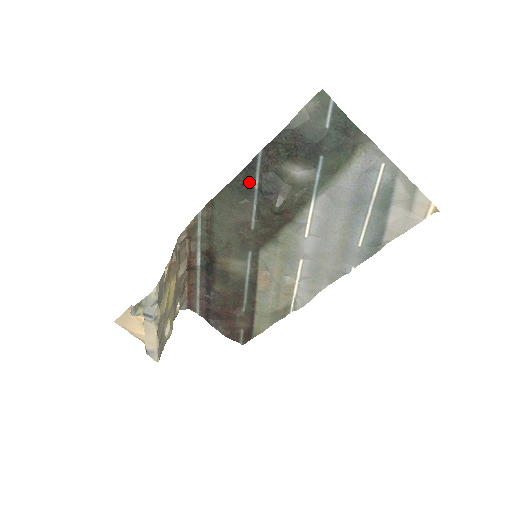
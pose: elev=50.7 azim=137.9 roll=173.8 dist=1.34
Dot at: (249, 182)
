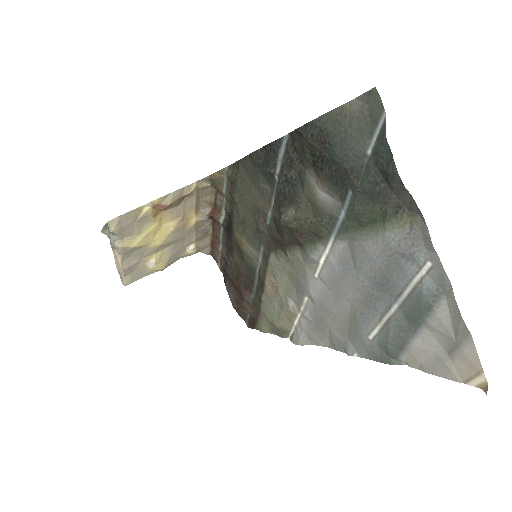
Dot at: (270, 166)
